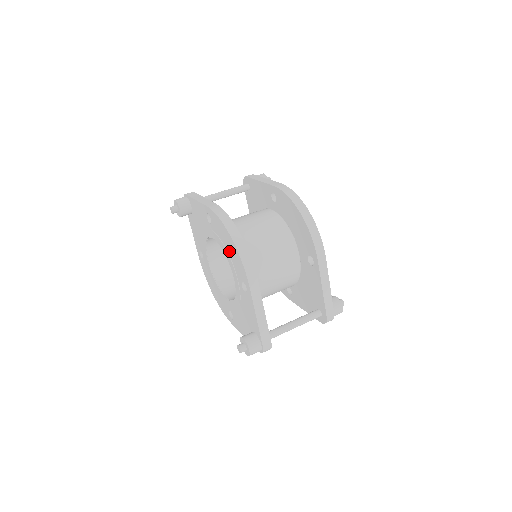
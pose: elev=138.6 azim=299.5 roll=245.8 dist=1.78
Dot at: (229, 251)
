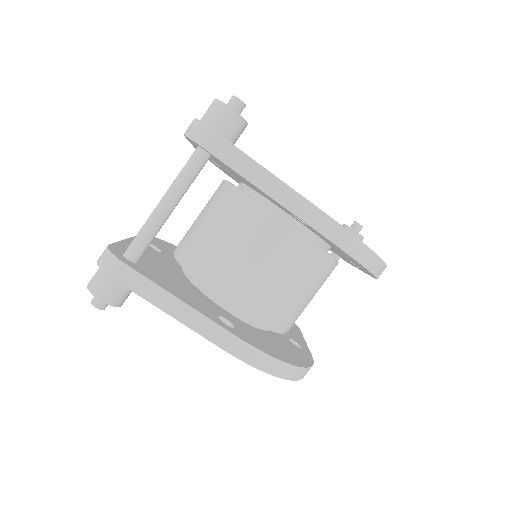
Dot at: occluded
